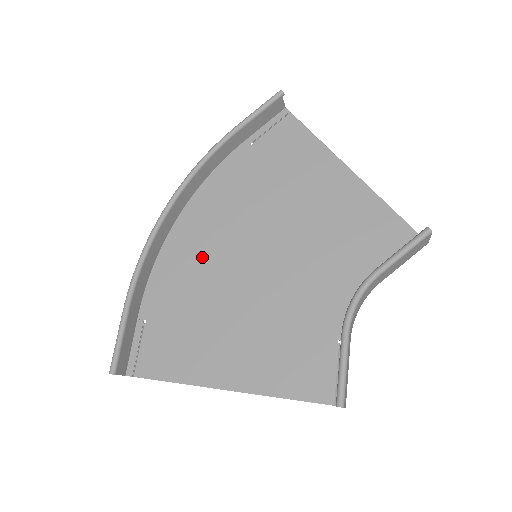
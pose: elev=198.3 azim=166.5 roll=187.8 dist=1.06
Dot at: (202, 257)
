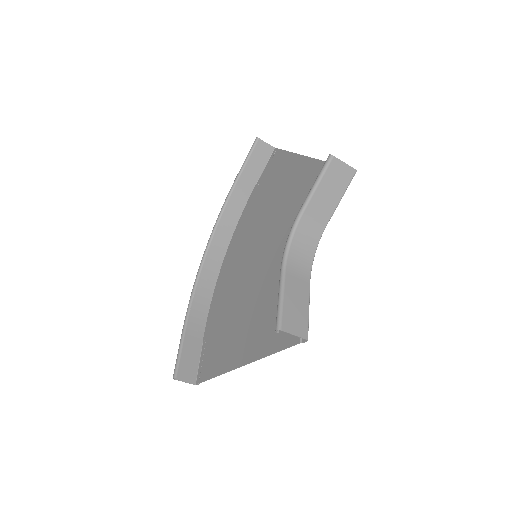
Dot at: (233, 277)
